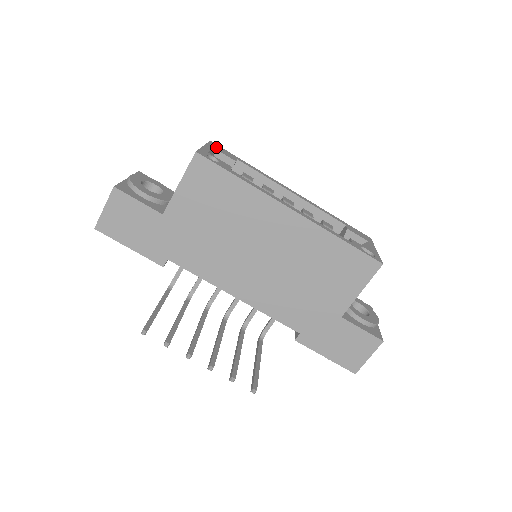
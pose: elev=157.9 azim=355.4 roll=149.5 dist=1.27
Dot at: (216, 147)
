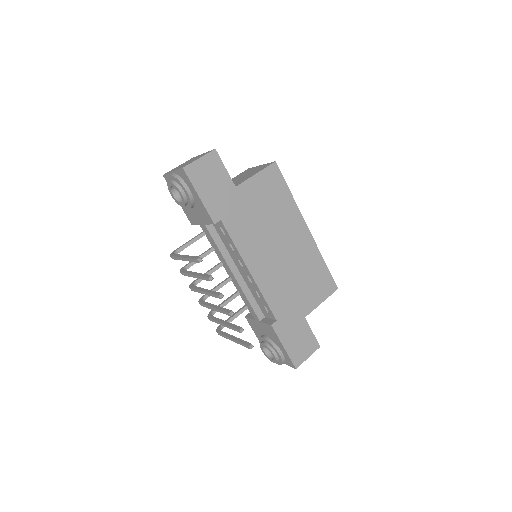
Dot at: occluded
